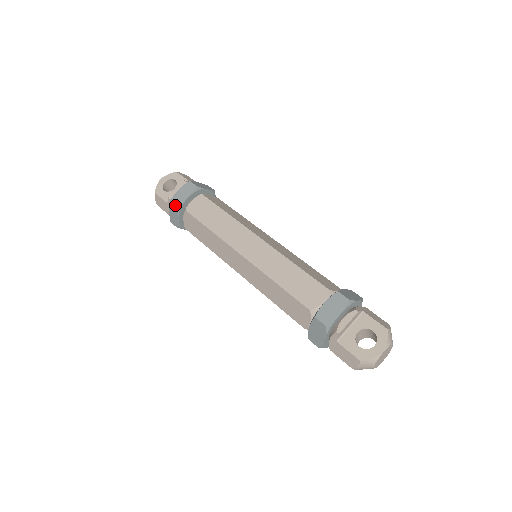
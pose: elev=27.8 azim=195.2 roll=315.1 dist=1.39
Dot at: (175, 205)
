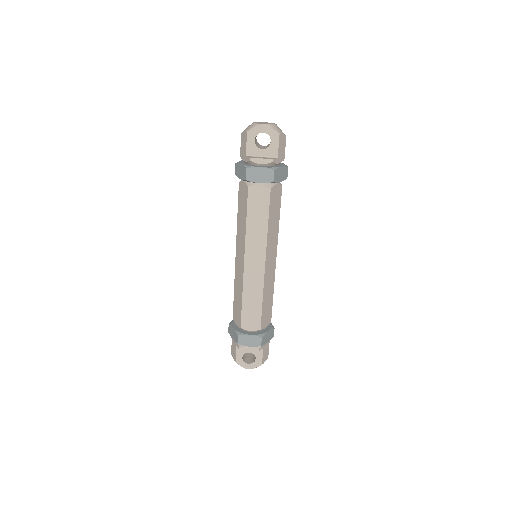
Dot at: (245, 177)
